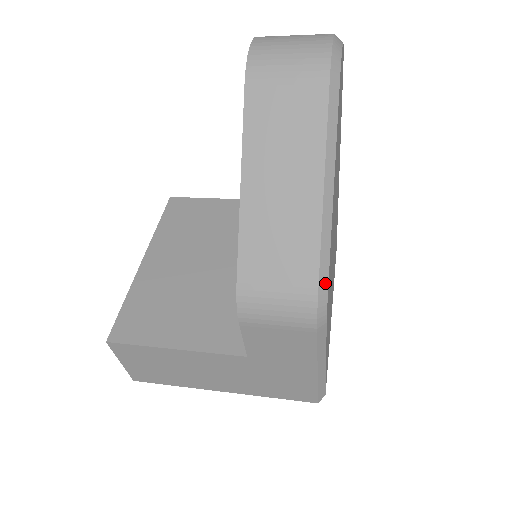
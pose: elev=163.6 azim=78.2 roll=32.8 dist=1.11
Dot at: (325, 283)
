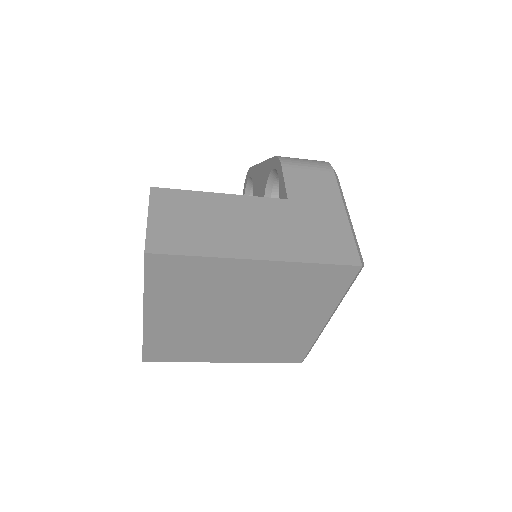
Dot at: occluded
